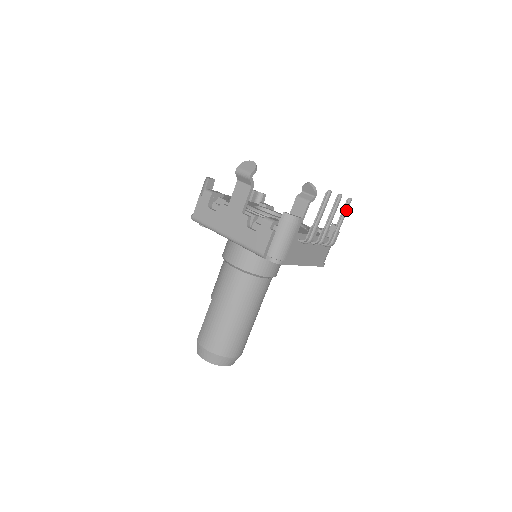
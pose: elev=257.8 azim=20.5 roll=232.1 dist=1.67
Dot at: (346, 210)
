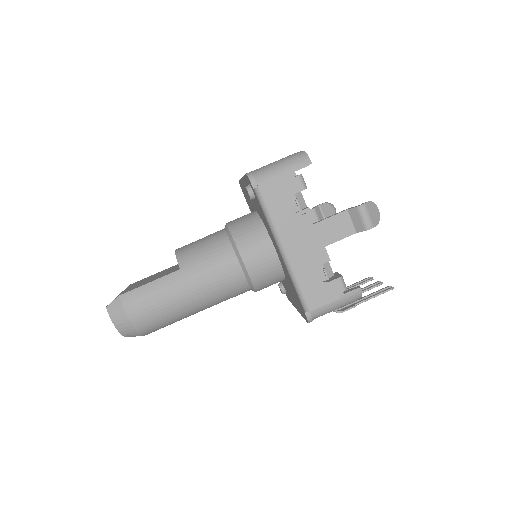
Dot at: occluded
